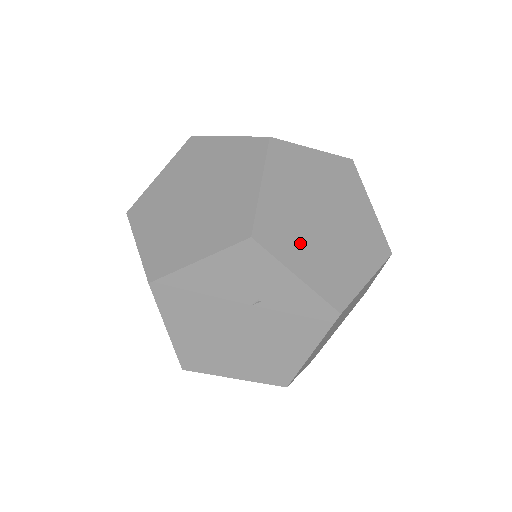
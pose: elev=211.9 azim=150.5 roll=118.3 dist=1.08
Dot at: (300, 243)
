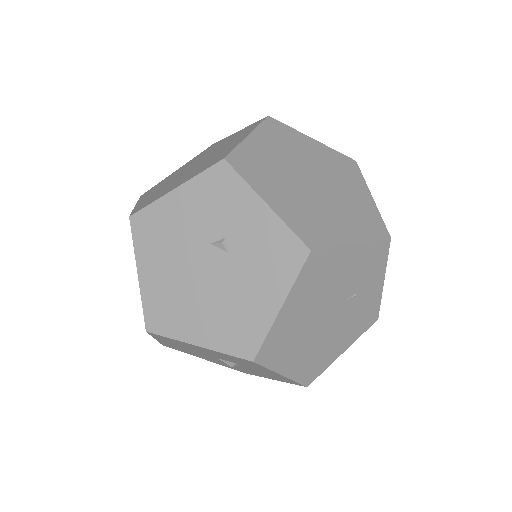
Dot at: occluded
